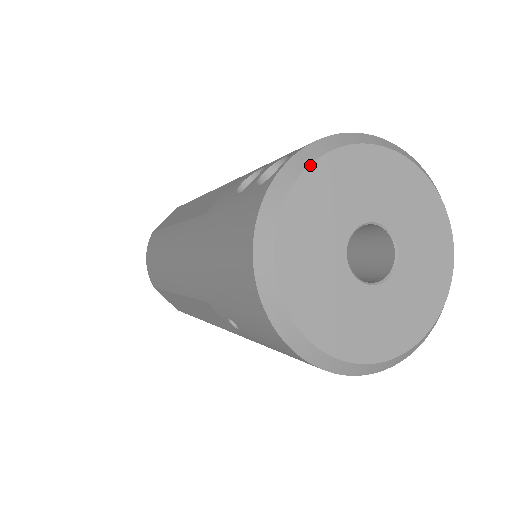
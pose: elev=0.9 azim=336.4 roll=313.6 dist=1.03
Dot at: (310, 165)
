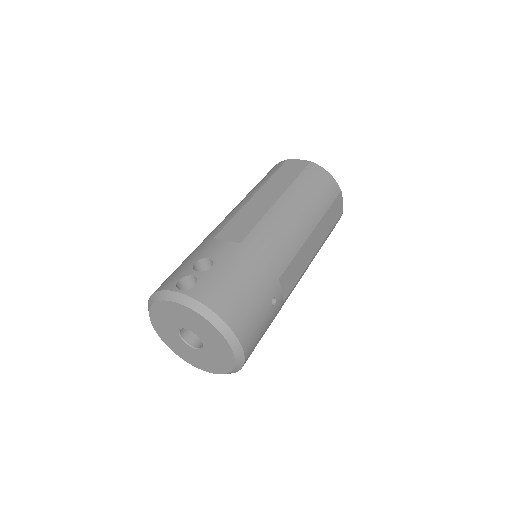
Dot at: (180, 304)
